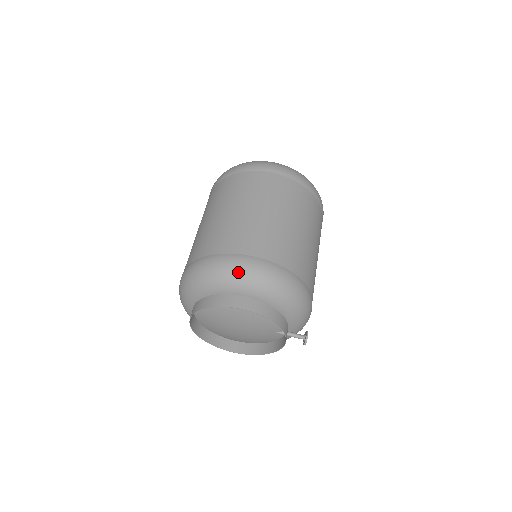
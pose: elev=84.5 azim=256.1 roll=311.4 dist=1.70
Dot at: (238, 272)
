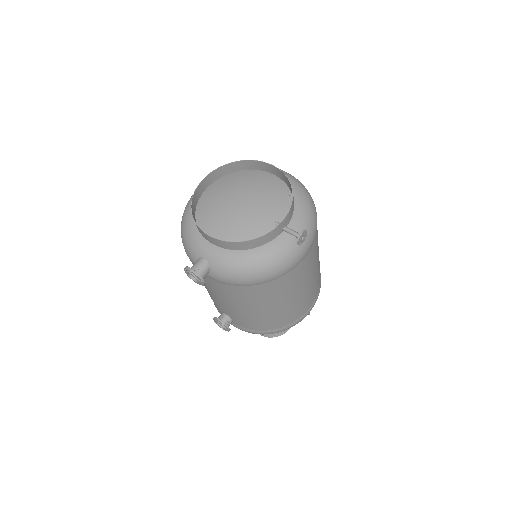
Dot at: occluded
